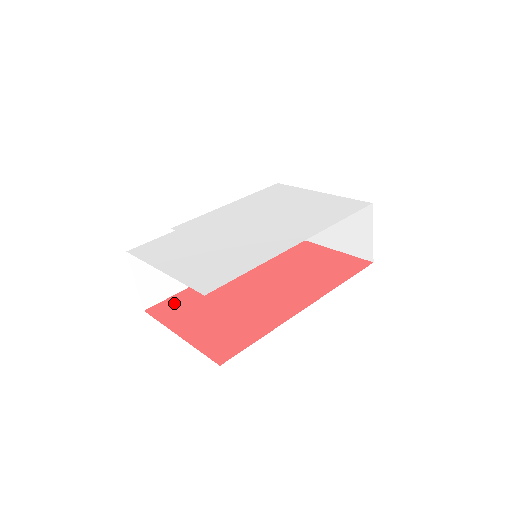
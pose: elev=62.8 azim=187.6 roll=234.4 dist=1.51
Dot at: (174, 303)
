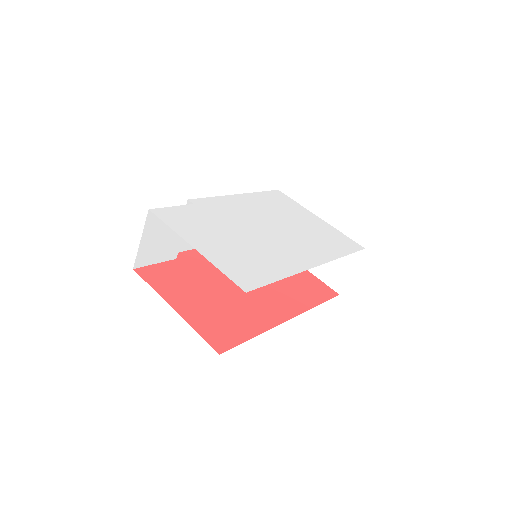
Dot at: (164, 271)
